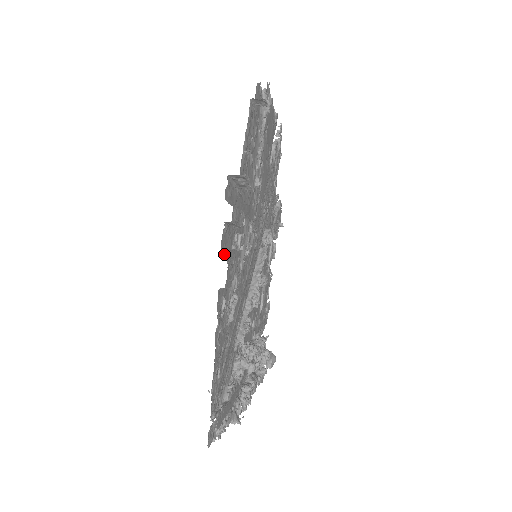
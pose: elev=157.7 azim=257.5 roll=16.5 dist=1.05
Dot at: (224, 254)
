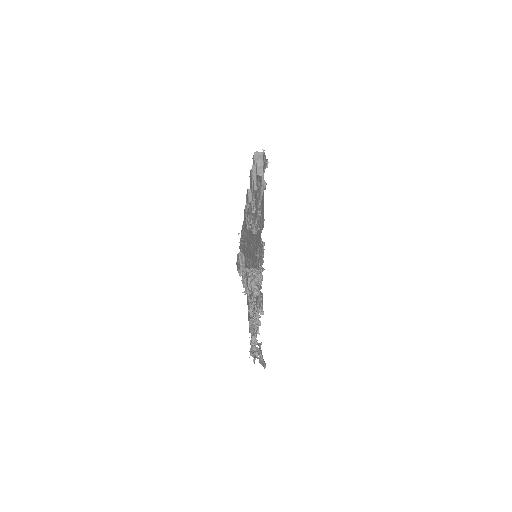
Dot at: occluded
